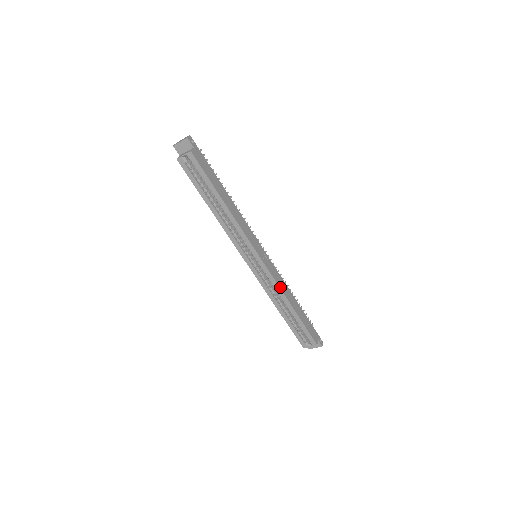
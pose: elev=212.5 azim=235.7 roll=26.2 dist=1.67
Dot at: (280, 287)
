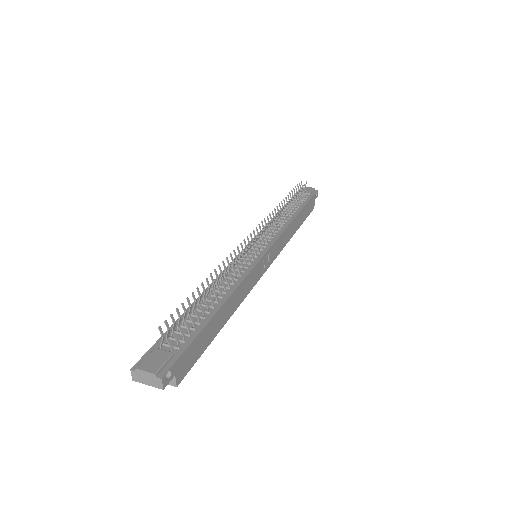
Dot at: (285, 244)
